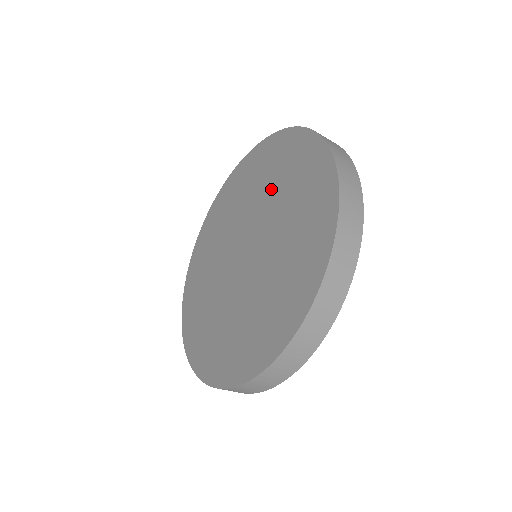
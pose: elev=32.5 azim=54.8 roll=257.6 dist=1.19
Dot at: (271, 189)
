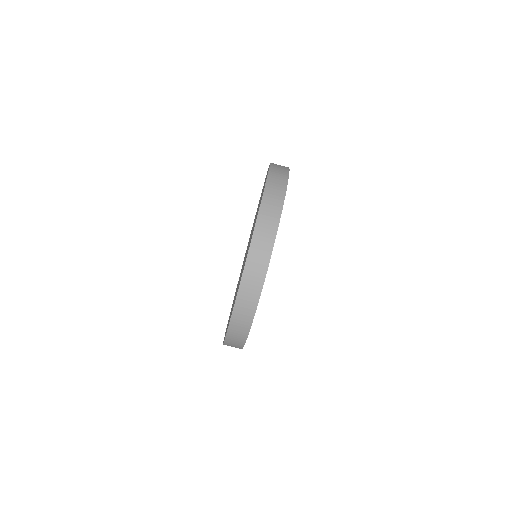
Dot at: occluded
